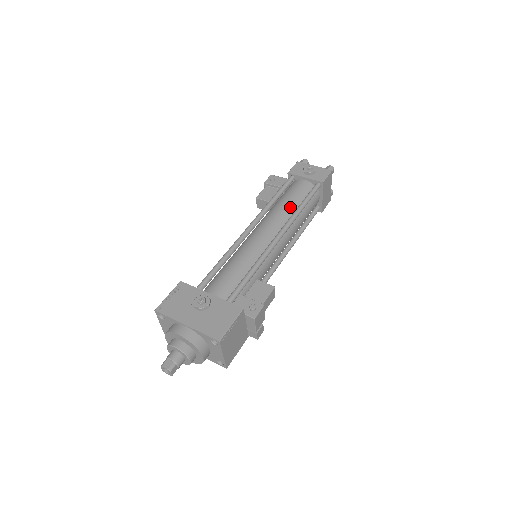
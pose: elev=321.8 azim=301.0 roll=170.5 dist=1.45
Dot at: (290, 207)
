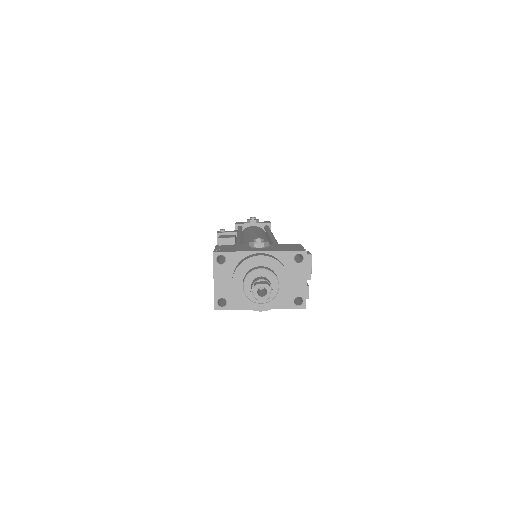
Dot at: (260, 231)
